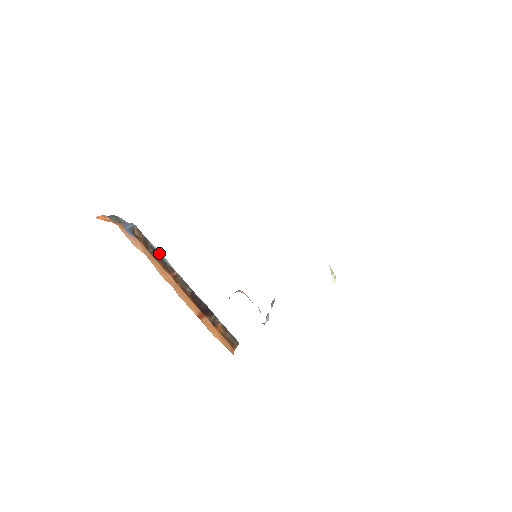
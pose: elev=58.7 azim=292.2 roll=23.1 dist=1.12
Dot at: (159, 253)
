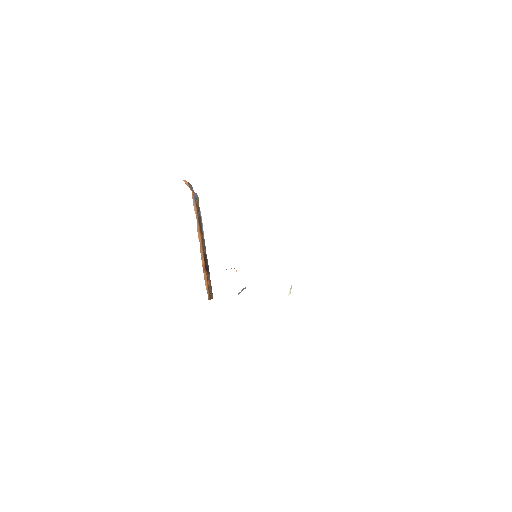
Dot at: (201, 220)
